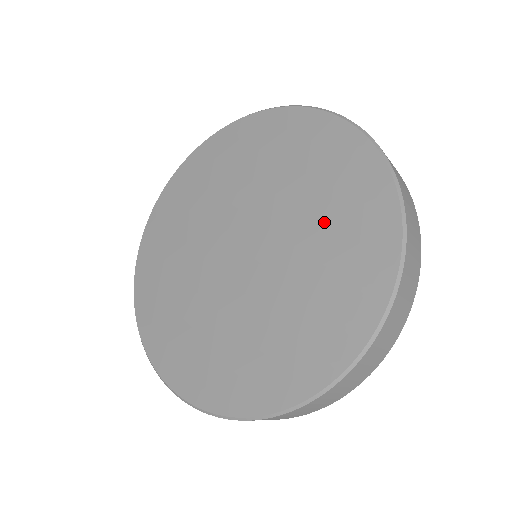
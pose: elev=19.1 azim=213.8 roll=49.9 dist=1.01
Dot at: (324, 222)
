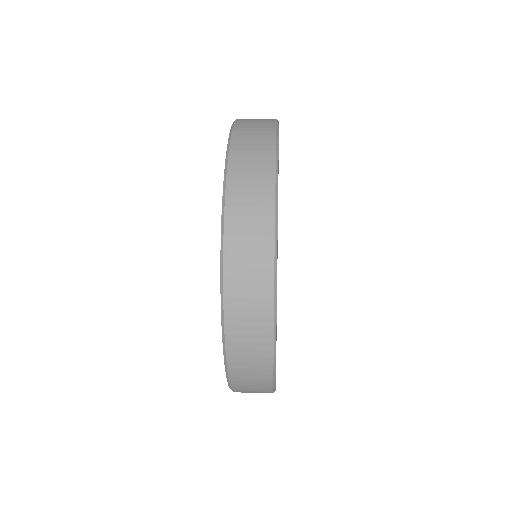
Dot at: occluded
